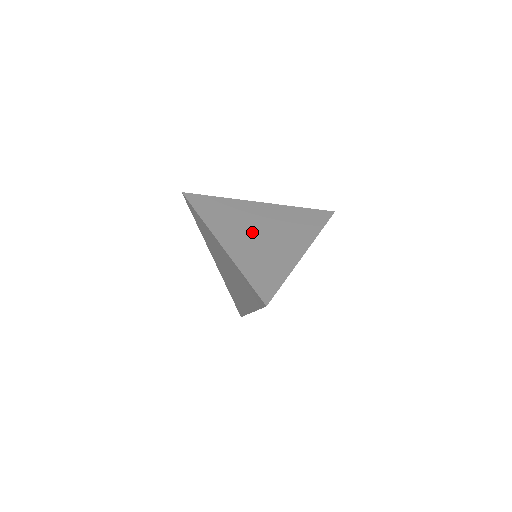
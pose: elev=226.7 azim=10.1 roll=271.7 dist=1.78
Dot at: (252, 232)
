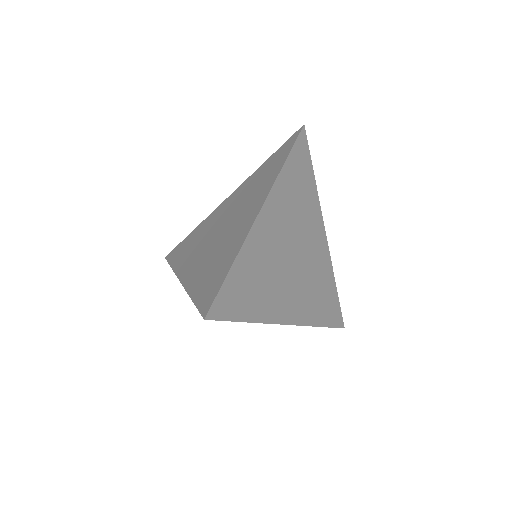
Dot at: (292, 270)
